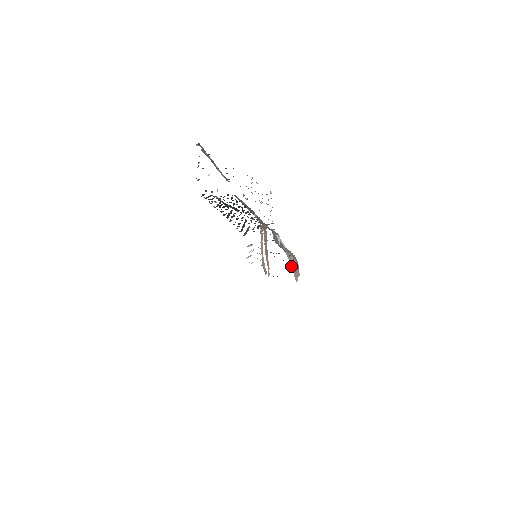
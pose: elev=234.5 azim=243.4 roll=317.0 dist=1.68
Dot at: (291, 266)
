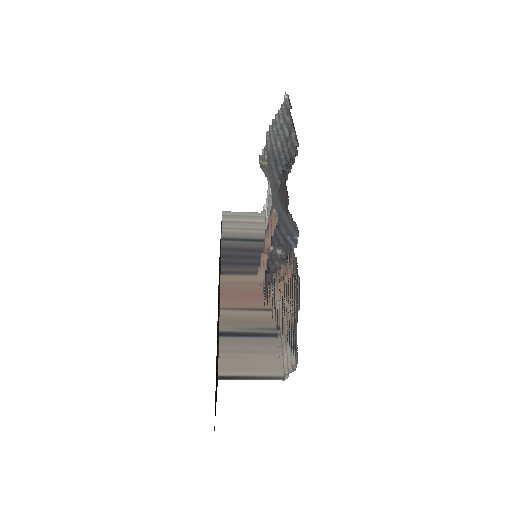
Dot at: (268, 207)
